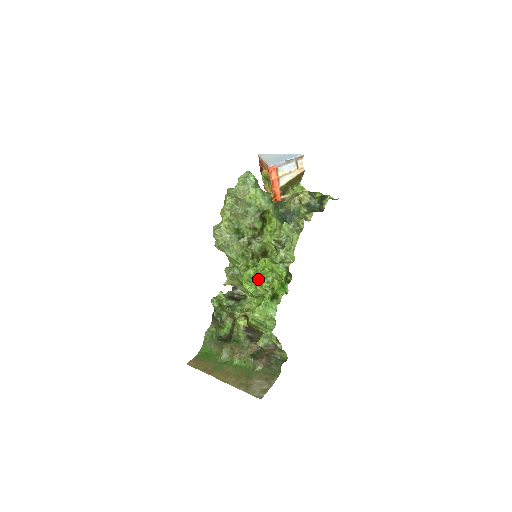
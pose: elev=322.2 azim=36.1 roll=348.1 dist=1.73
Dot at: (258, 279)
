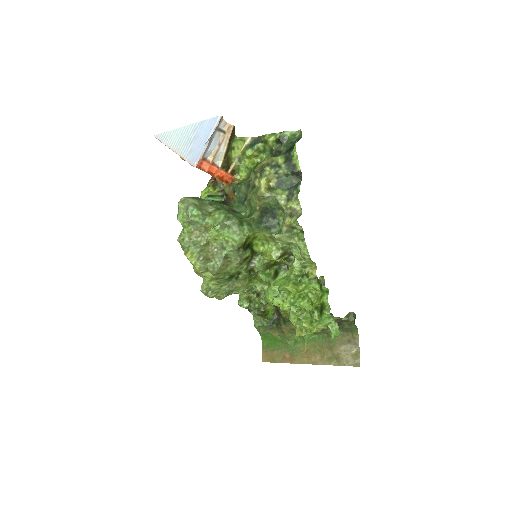
Dot at: (292, 305)
